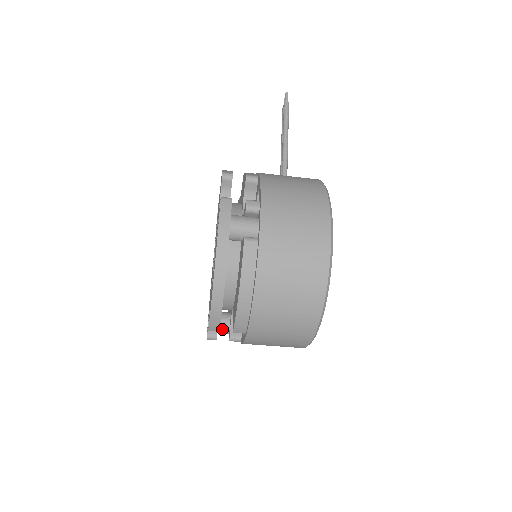
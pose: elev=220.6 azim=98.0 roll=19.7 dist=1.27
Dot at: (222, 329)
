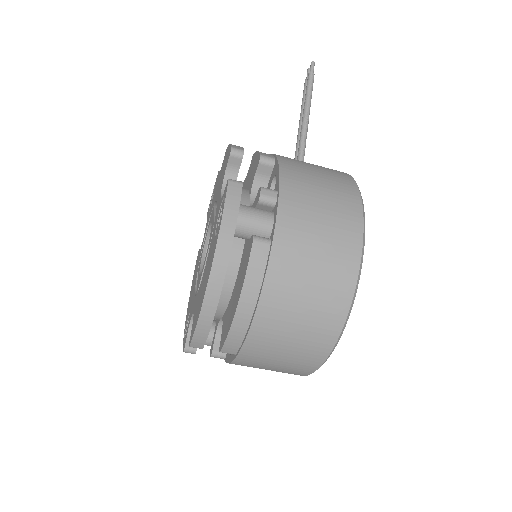
Dot at: occluded
